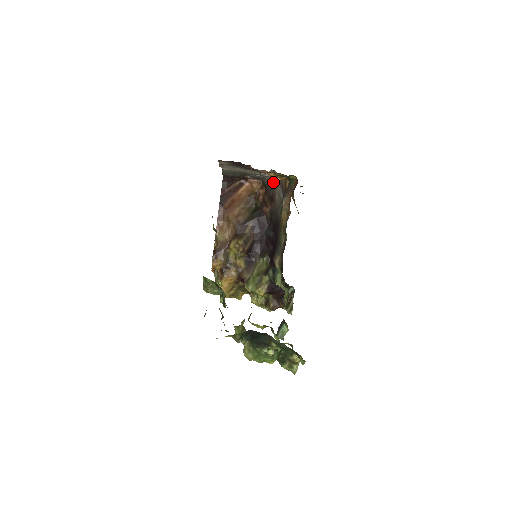
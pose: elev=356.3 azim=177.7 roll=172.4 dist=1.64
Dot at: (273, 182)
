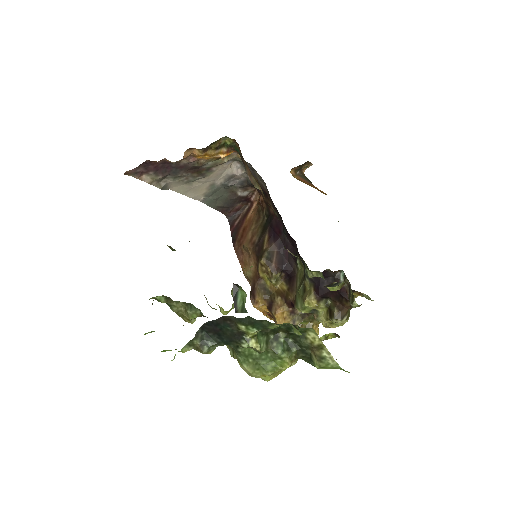
Dot at: occluded
